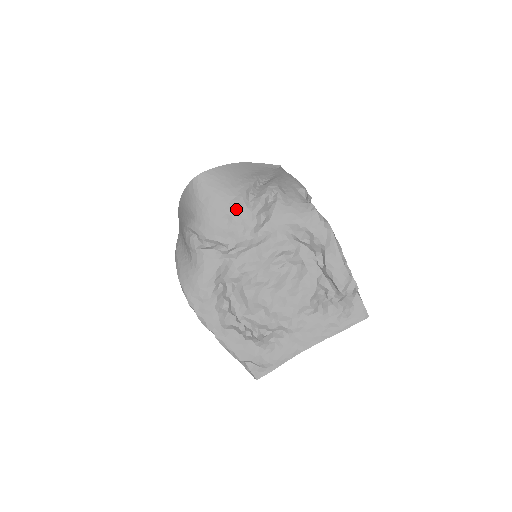
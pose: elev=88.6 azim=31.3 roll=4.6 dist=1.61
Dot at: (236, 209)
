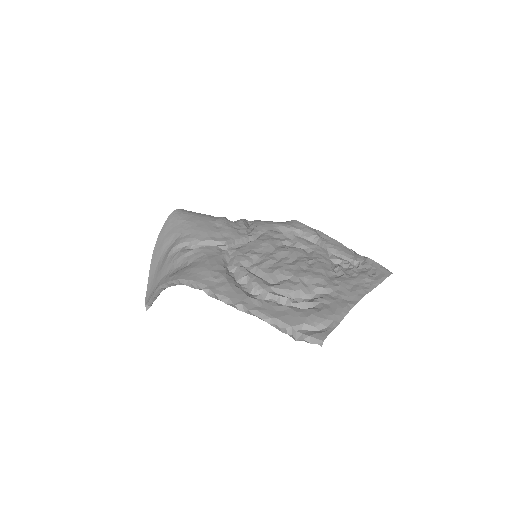
Dot at: (223, 220)
